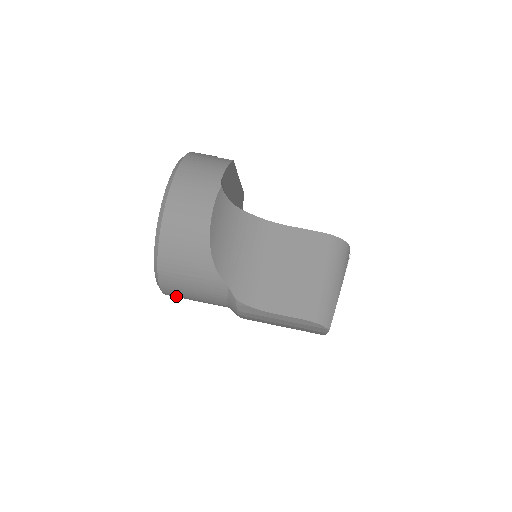
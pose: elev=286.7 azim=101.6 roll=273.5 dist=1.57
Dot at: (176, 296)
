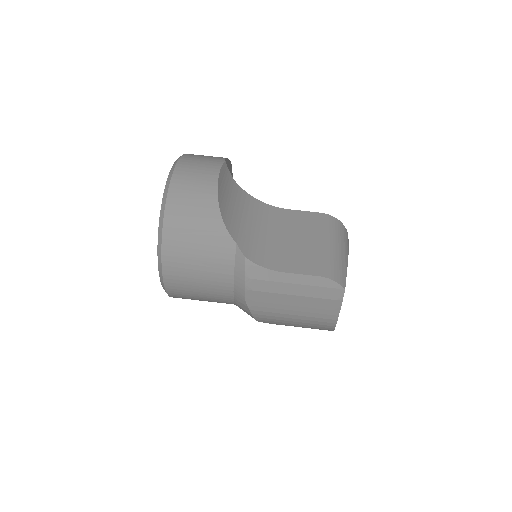
Dot at: (176, 280)
